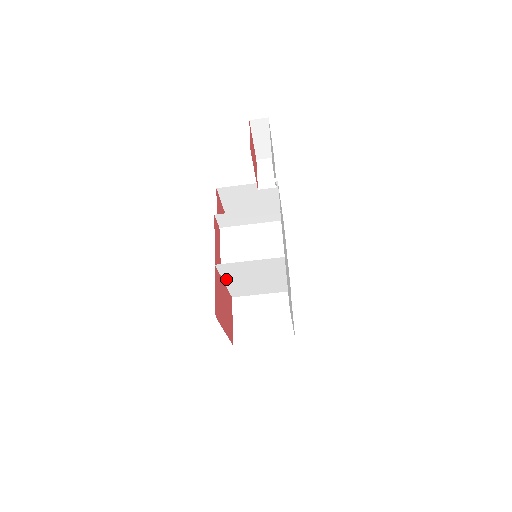
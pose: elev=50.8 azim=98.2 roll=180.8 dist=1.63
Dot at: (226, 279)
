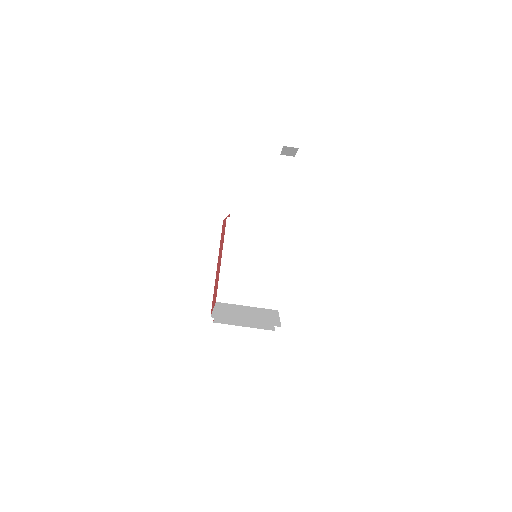
Dot at: (225, 253)
